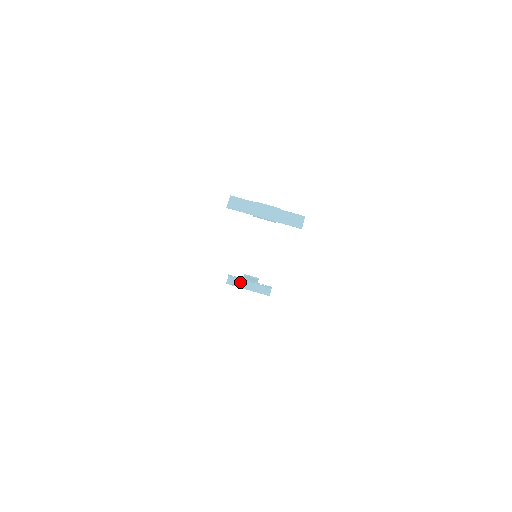
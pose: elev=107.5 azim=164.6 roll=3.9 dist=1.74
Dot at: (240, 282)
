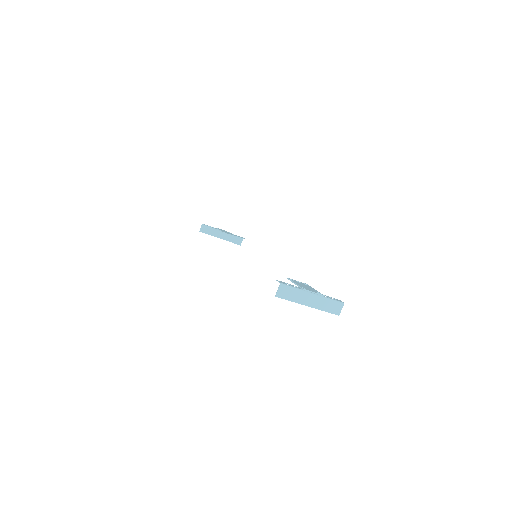
Dot at: (213, 230)
